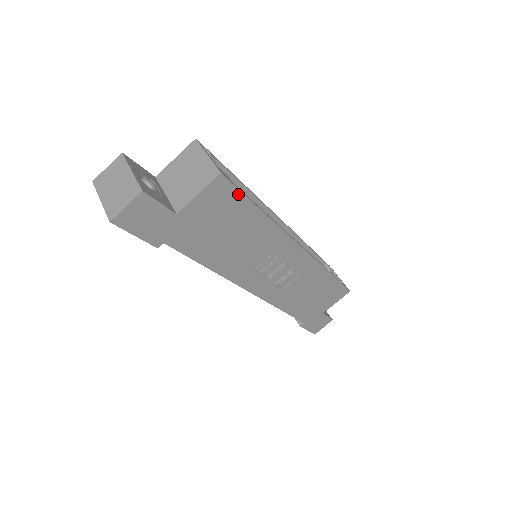
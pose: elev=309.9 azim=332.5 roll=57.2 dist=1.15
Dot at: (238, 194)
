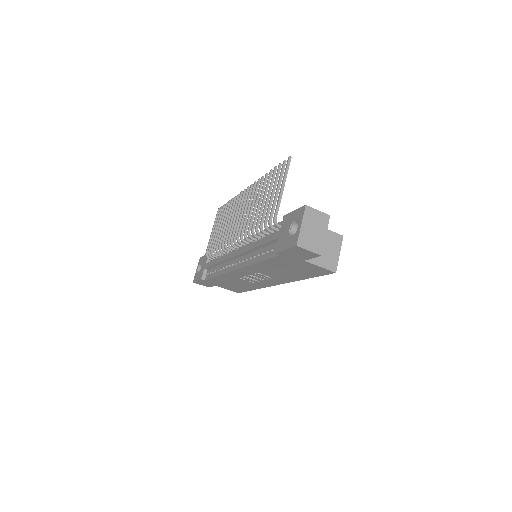
Dot at: (321, 275)
